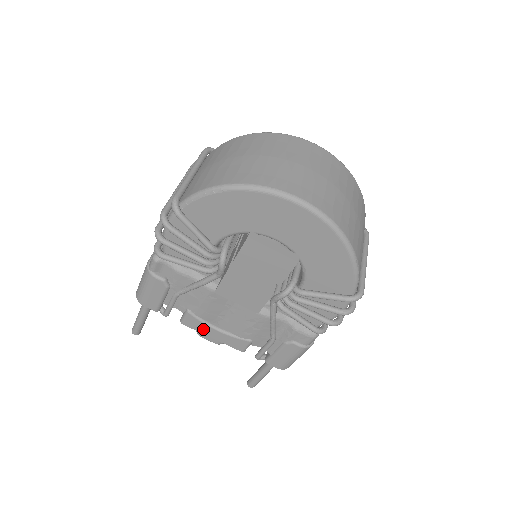
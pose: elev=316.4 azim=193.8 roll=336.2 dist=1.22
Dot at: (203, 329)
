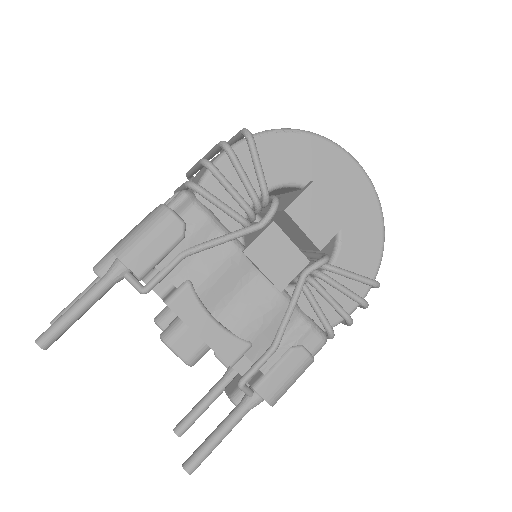
Dot at: (194, 318)
